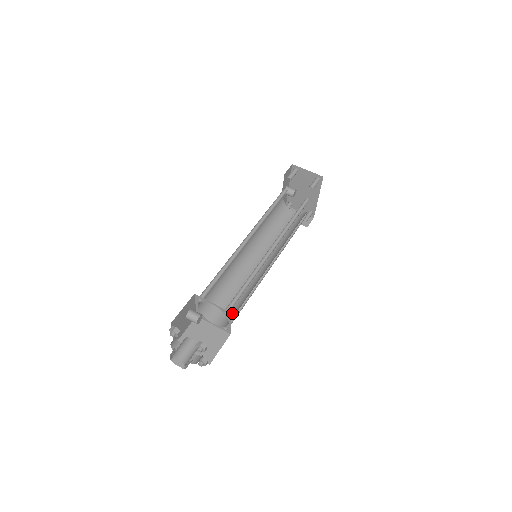
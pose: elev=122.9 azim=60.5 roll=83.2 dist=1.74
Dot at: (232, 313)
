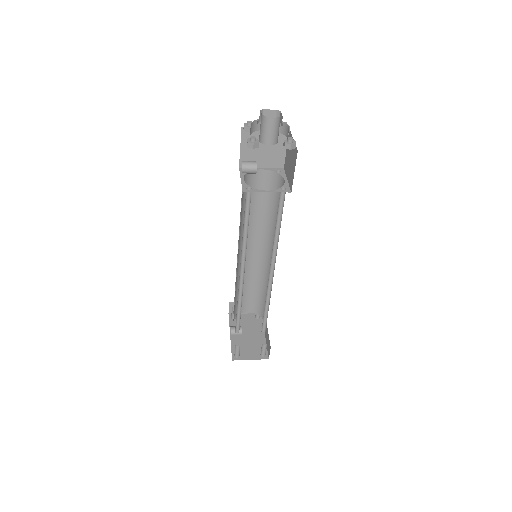
Dot at: occluded
